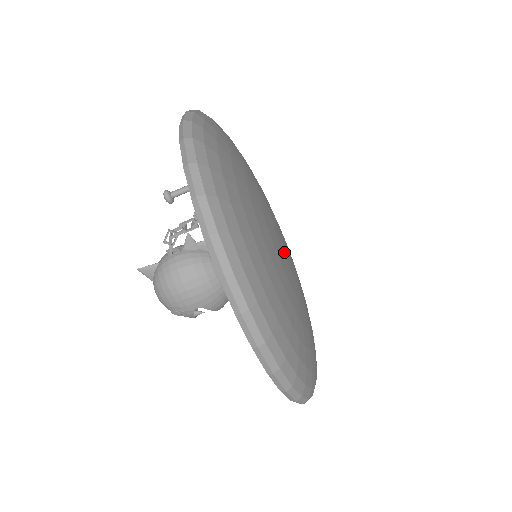
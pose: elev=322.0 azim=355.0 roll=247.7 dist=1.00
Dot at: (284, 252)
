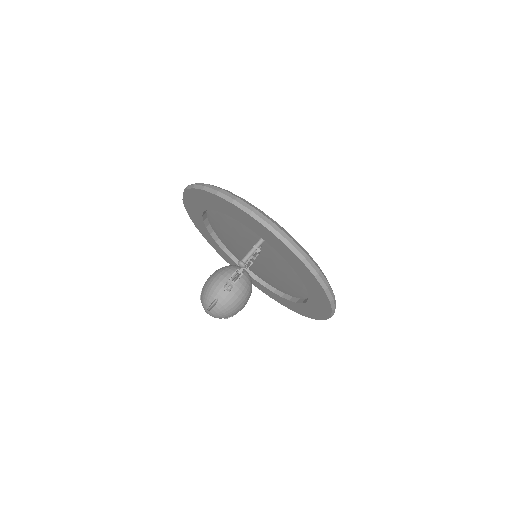
Dot at: occluded
